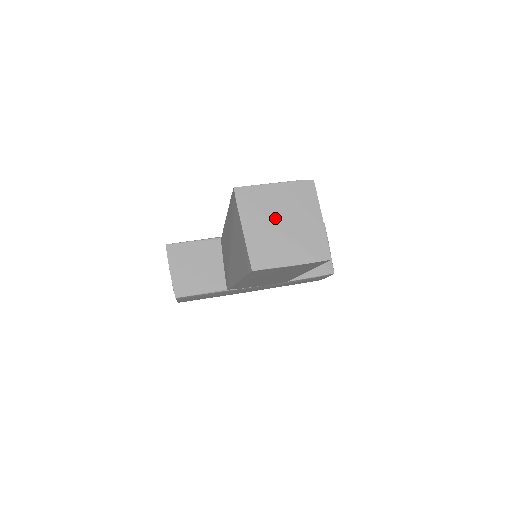
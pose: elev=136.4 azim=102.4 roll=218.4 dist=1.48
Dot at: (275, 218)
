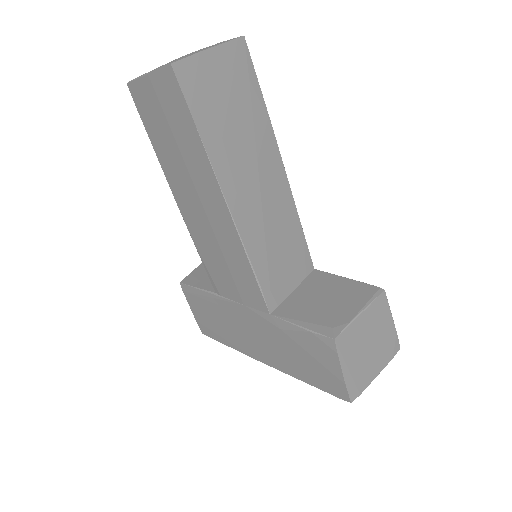
Dot at: occluded
